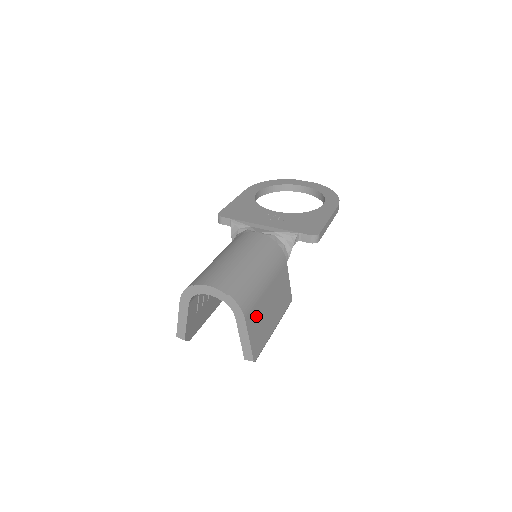
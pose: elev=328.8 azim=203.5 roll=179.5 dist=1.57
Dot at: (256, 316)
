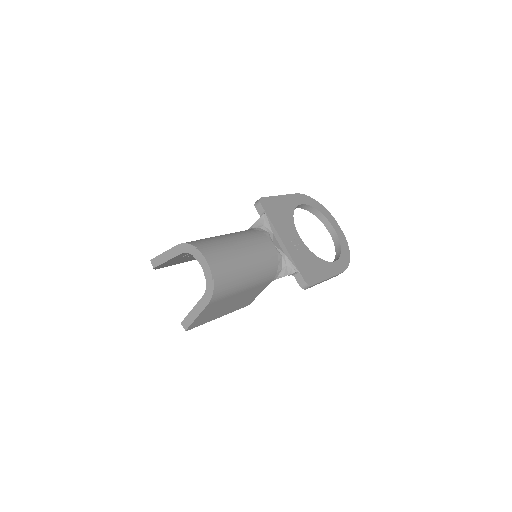
Dot at: (217, 305)
